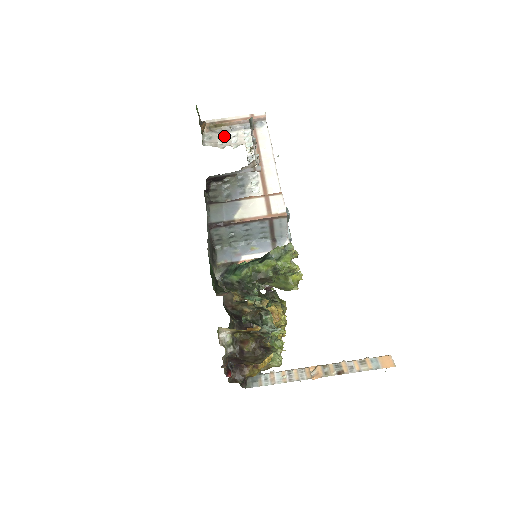
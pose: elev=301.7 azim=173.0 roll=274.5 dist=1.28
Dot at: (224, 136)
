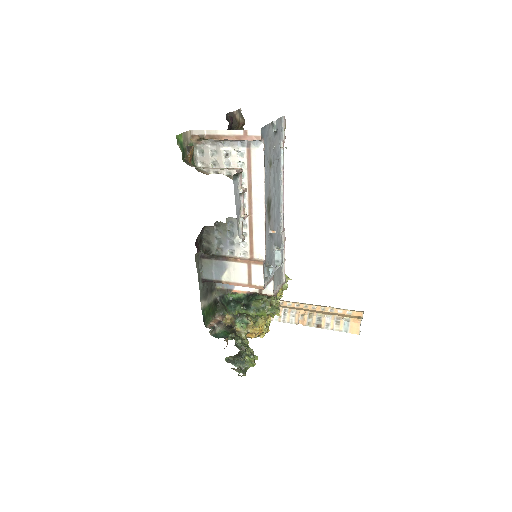
Dot at: (217, 153)
